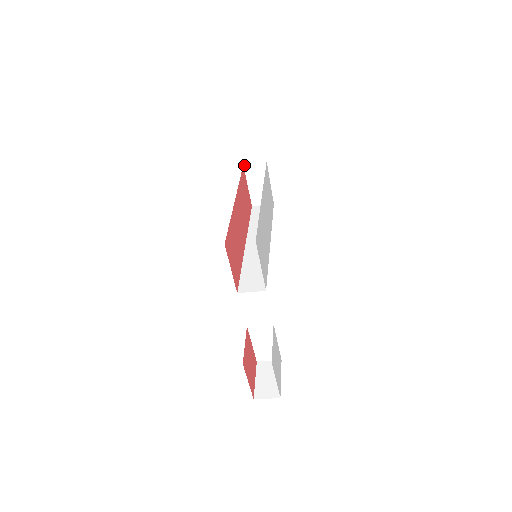
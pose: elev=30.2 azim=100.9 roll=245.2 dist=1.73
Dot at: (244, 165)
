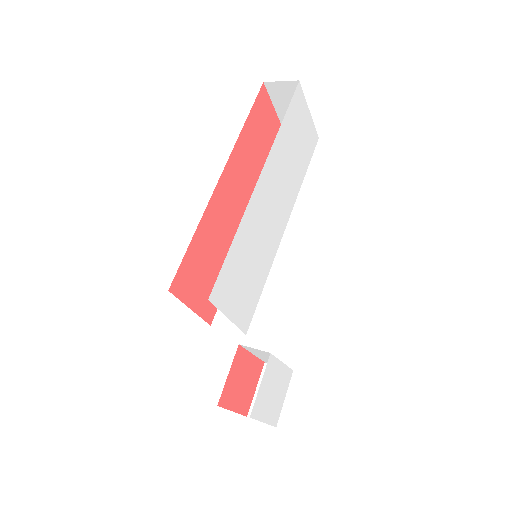
Dot at: (265, 83)
